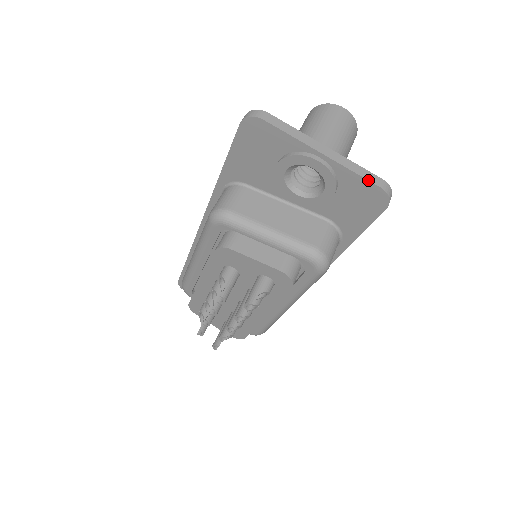
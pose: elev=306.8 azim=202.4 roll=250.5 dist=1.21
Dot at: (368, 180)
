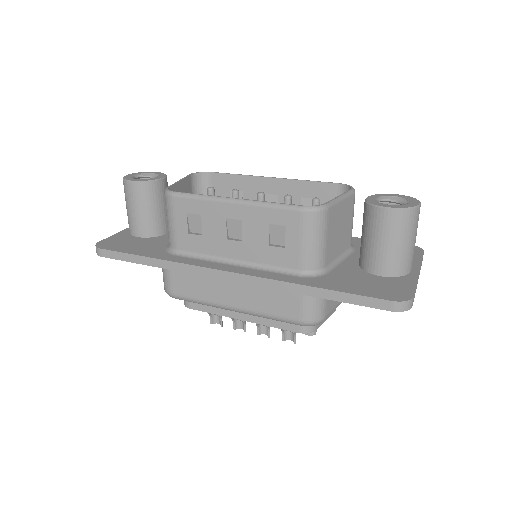
Dot at: occluded
